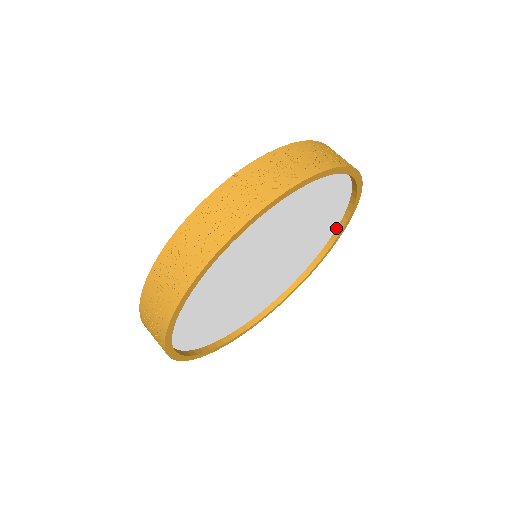
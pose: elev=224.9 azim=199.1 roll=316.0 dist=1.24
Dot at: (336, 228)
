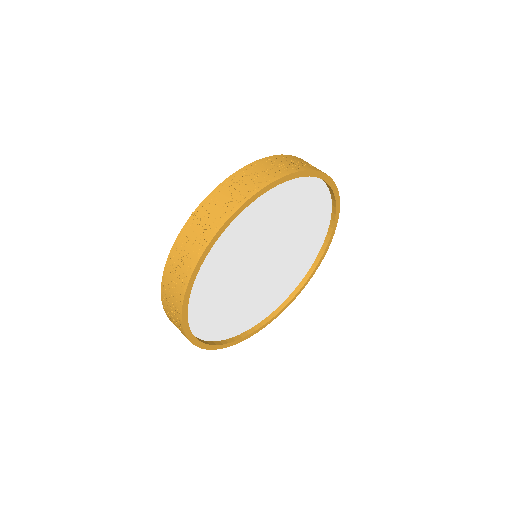
Dot at: (331, 209)
